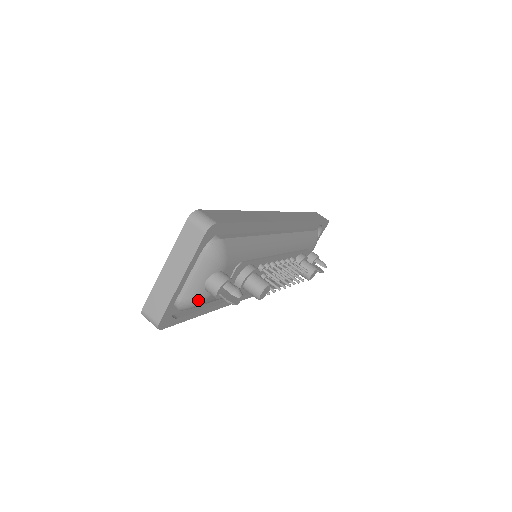
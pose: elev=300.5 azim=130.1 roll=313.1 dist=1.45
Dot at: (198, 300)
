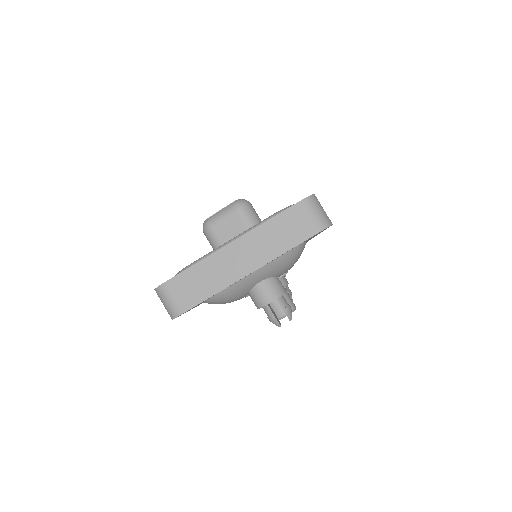
Dot at: (232, 299)
